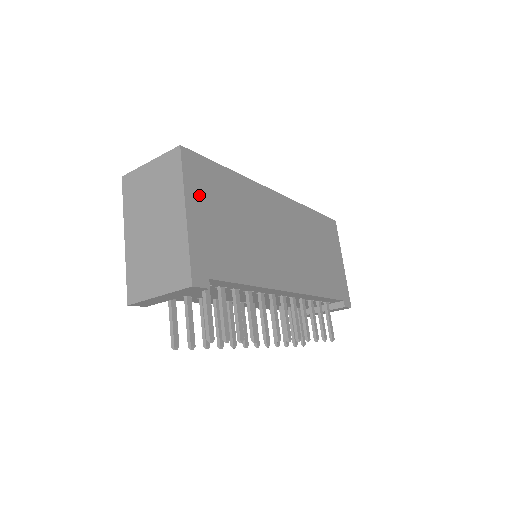
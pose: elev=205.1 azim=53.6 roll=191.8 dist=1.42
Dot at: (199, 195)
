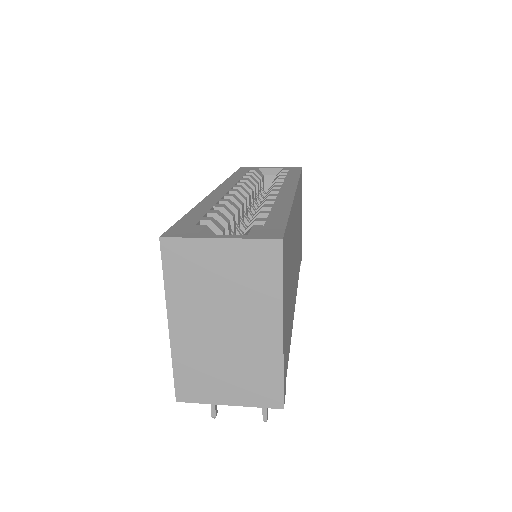
Dot at: (285, 289)
